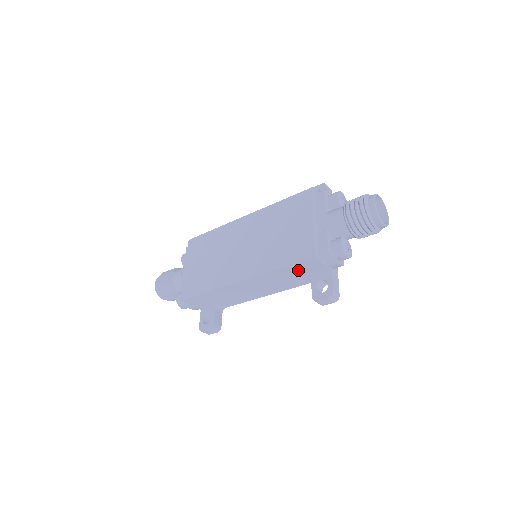
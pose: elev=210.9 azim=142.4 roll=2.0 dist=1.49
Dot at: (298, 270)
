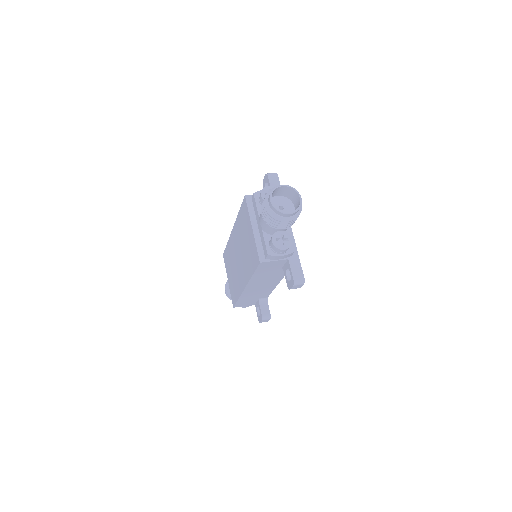
Dot at: (266, 270)
